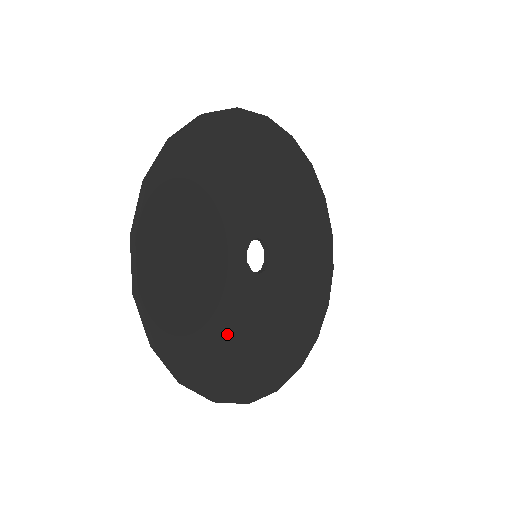
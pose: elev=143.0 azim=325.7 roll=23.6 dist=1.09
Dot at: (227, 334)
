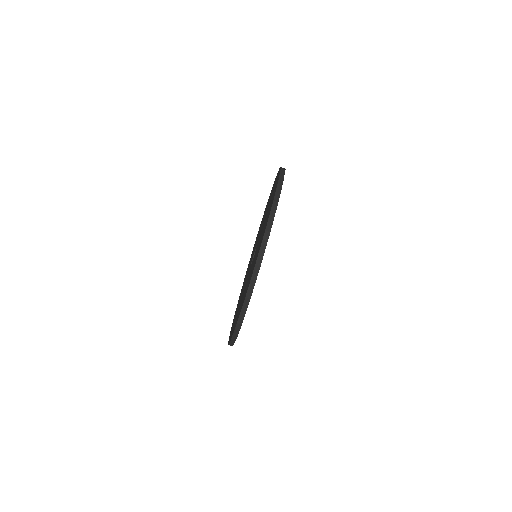
Dot at: occluded
